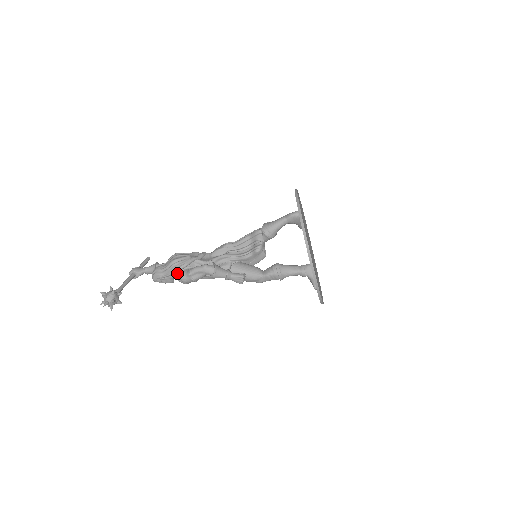
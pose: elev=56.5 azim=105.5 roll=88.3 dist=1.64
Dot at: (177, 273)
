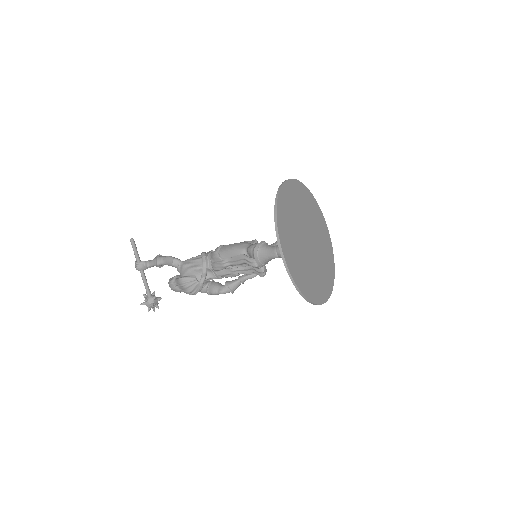
Dot at: occluded
